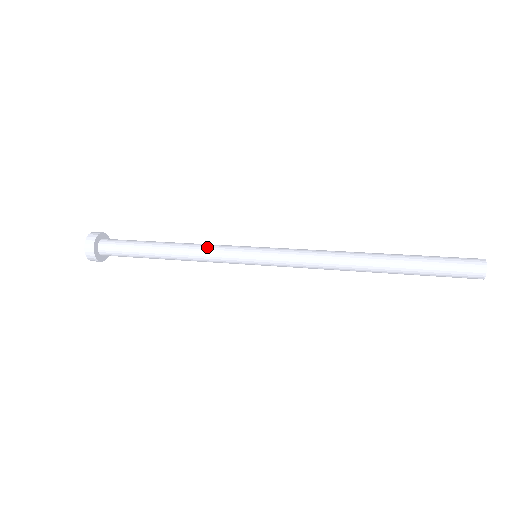
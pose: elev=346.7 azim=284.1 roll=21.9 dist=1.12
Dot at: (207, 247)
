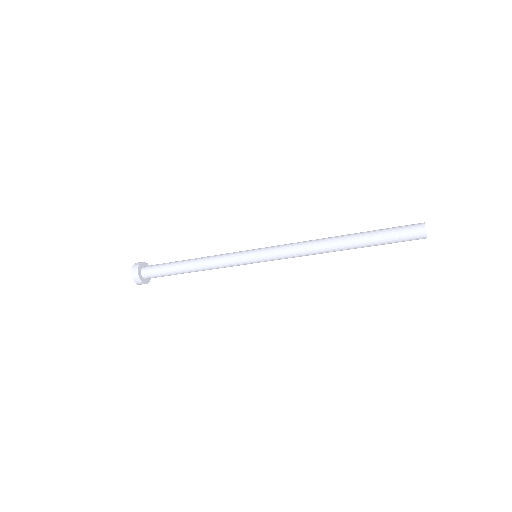
Dot at: (221, 254)
